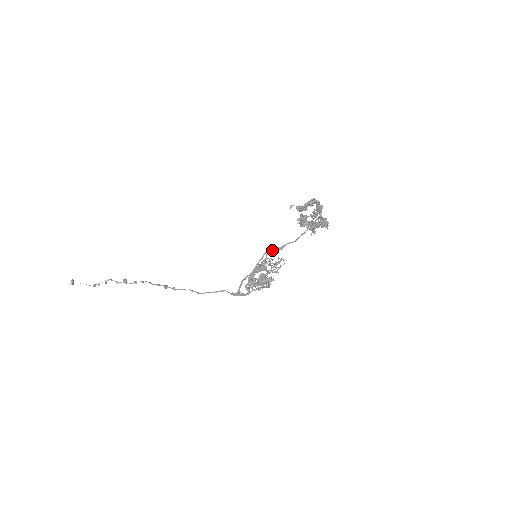
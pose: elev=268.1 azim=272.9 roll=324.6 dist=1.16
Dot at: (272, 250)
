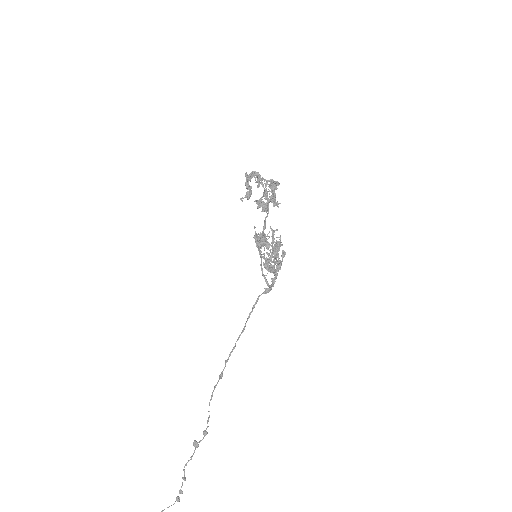
Dot at: occluded
